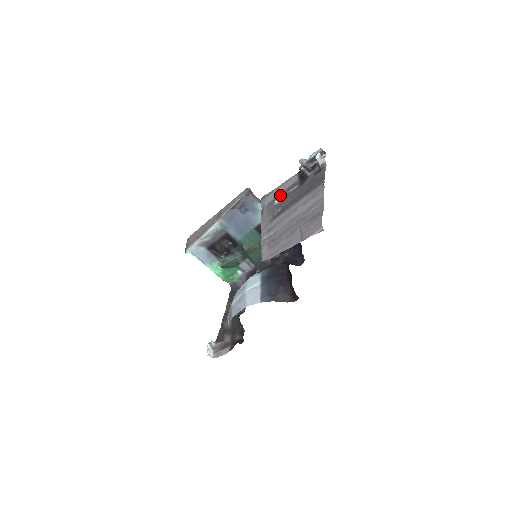
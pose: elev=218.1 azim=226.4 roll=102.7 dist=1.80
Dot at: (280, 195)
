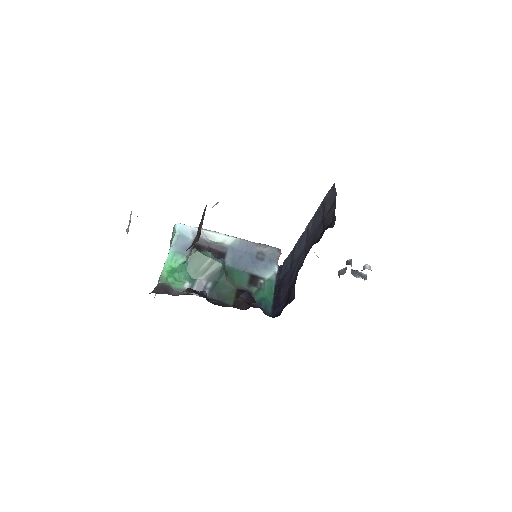
Dot at: occluded
